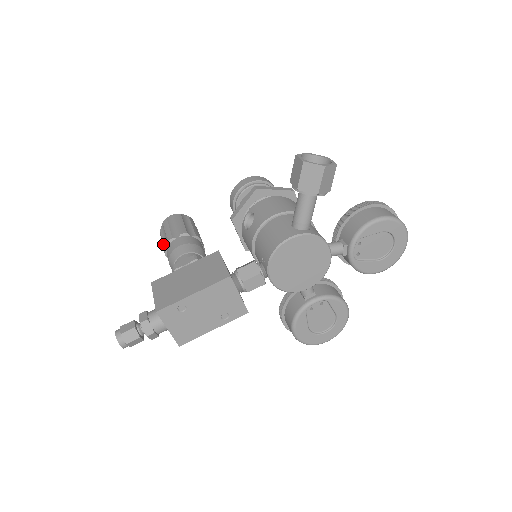
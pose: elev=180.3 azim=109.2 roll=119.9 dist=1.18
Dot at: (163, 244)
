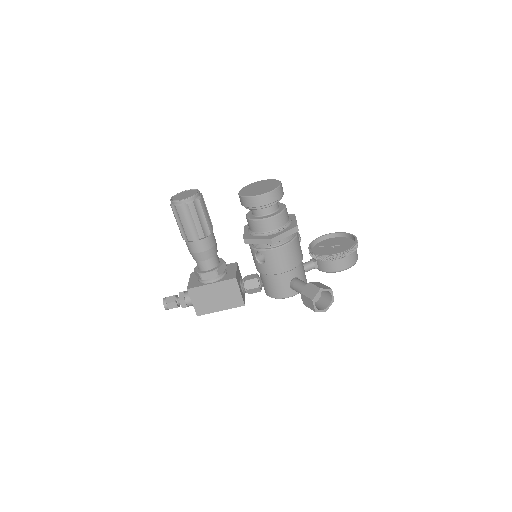
Dot at: (180, 231)
